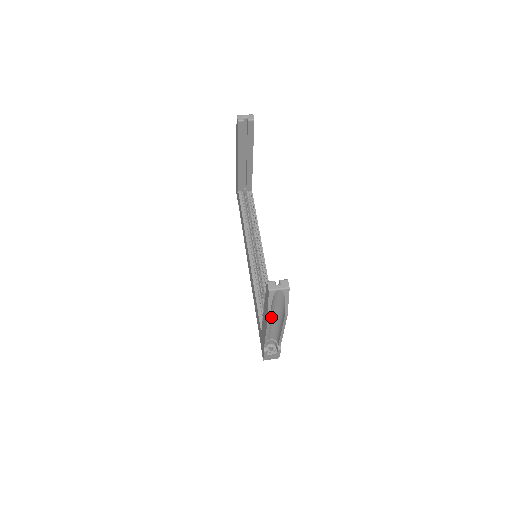
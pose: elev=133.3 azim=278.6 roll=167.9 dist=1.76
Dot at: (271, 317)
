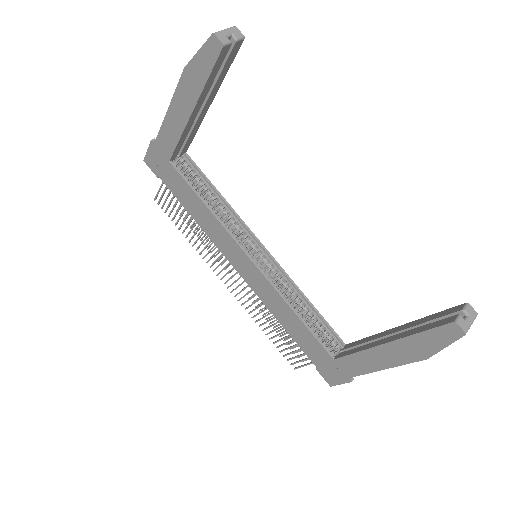
Dot at: occluded
